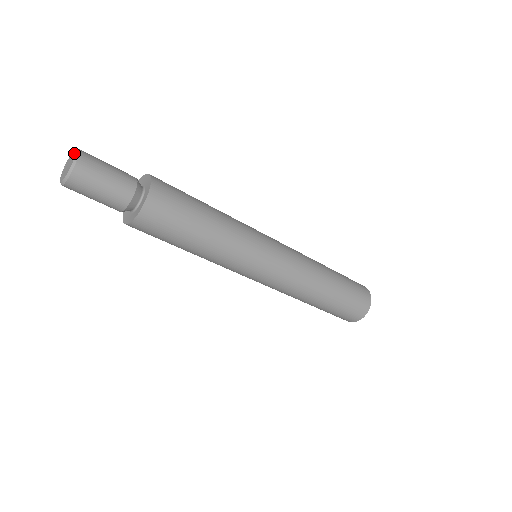
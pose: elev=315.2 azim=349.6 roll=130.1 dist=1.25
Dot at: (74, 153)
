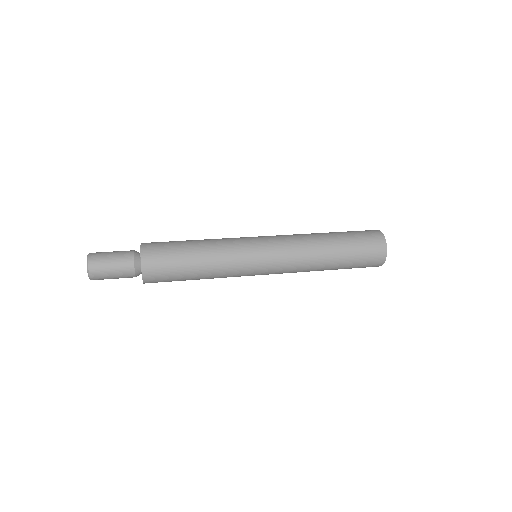
Dot at: occluded
